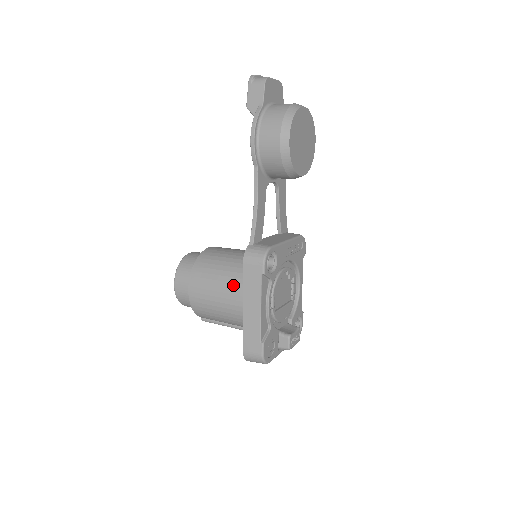
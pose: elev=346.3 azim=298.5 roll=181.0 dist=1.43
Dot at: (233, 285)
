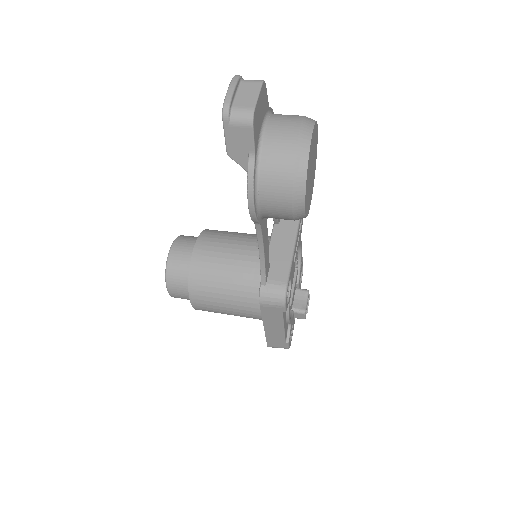
Dot at: (245, 304)
